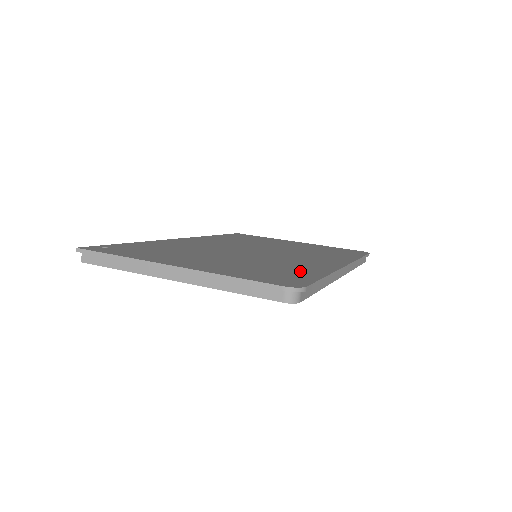
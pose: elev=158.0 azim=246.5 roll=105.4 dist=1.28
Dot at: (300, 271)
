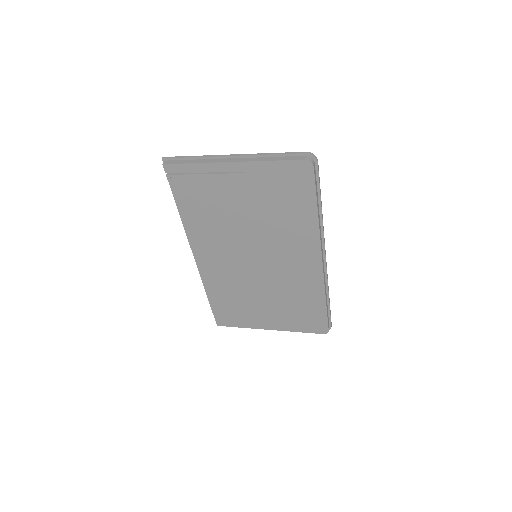
Dot at: occluded
